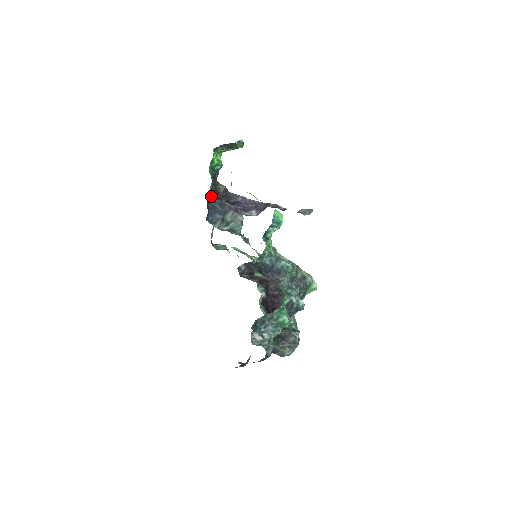
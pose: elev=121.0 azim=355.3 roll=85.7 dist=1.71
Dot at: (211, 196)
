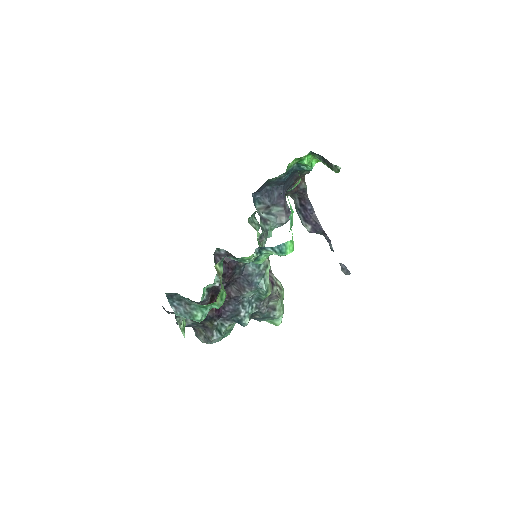
Dot at: (276, 182)
